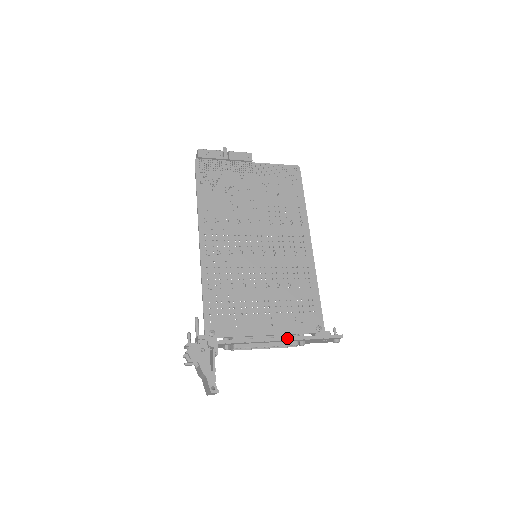
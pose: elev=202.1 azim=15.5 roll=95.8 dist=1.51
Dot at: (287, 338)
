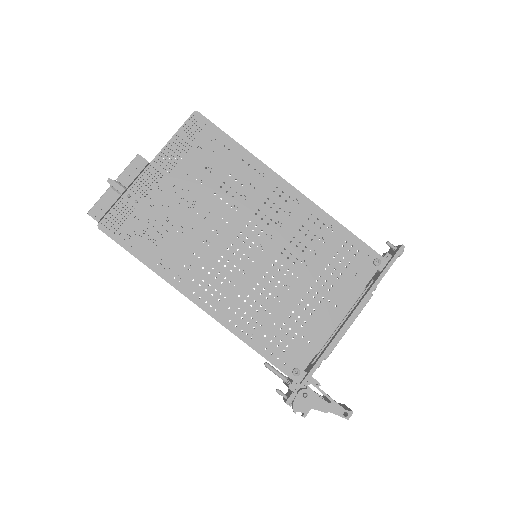
Dot at: (360, 304)
